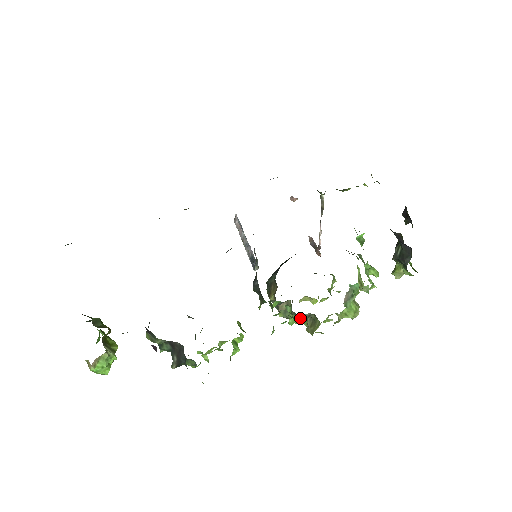
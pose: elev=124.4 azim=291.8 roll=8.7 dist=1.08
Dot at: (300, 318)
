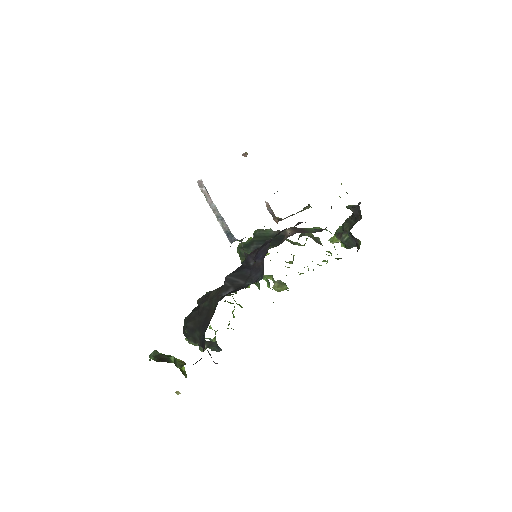
Dot at: occluded
